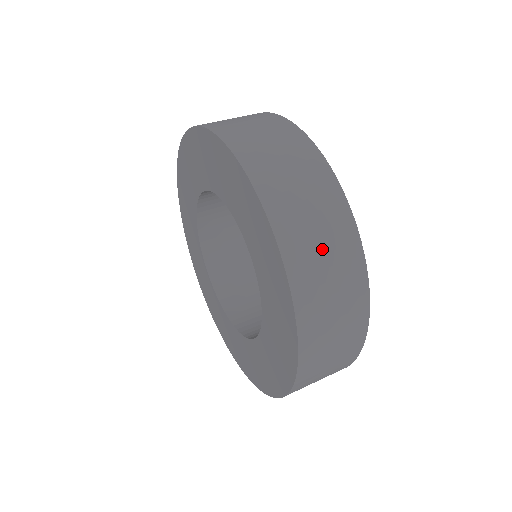
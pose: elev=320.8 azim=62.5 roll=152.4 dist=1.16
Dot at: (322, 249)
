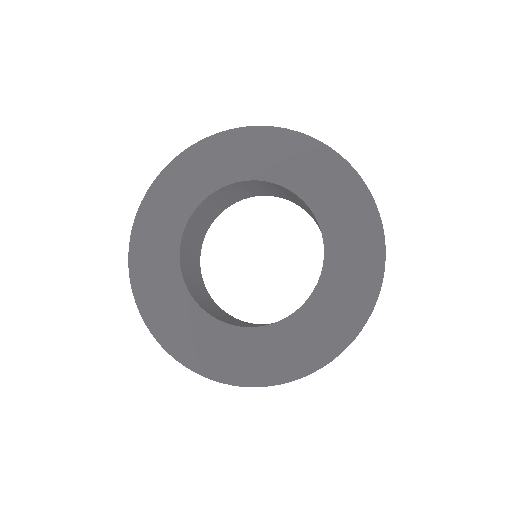
Dot at: occluded
